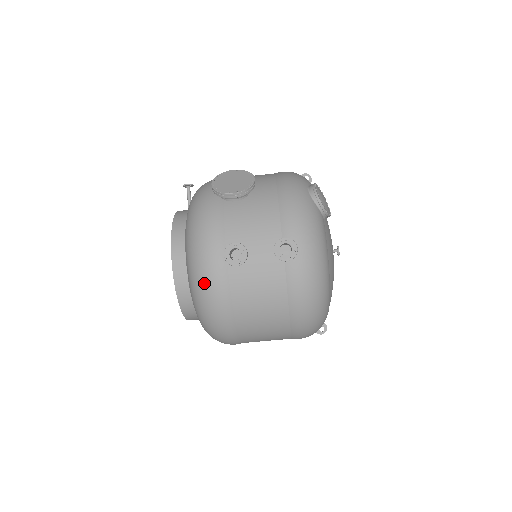
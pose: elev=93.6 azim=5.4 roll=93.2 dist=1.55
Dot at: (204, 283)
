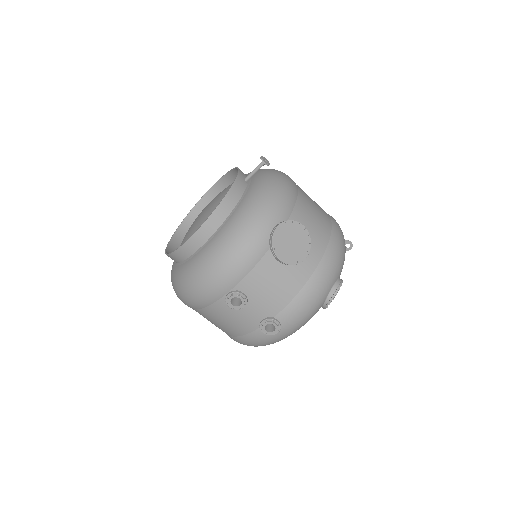
Dot at: (198, 286)
